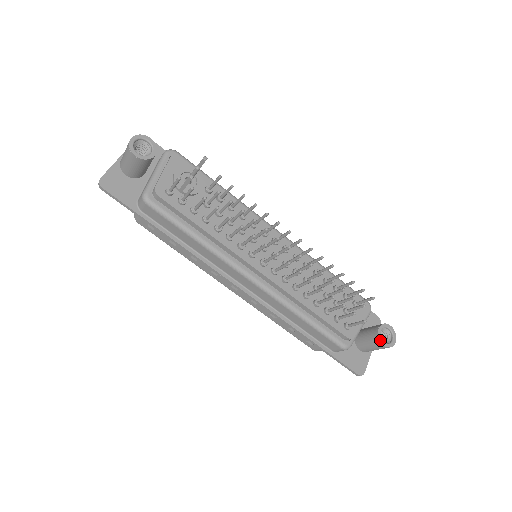
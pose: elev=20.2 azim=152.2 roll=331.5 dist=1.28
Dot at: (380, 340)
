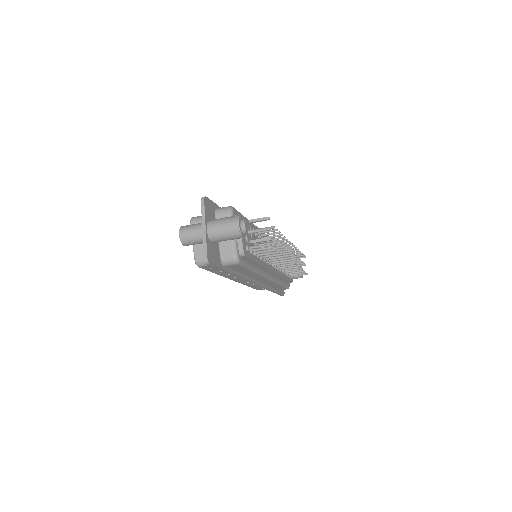
Dot at: (301, 276)
